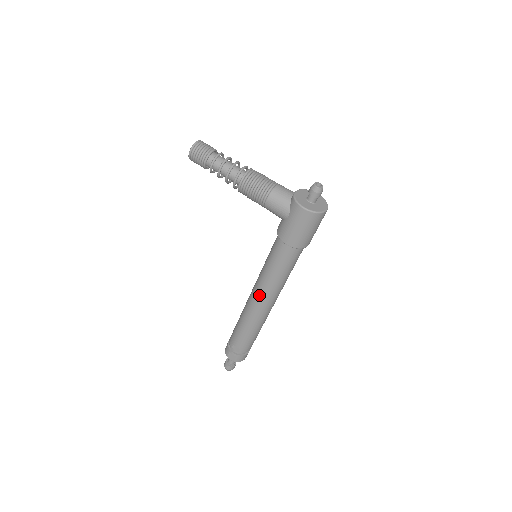
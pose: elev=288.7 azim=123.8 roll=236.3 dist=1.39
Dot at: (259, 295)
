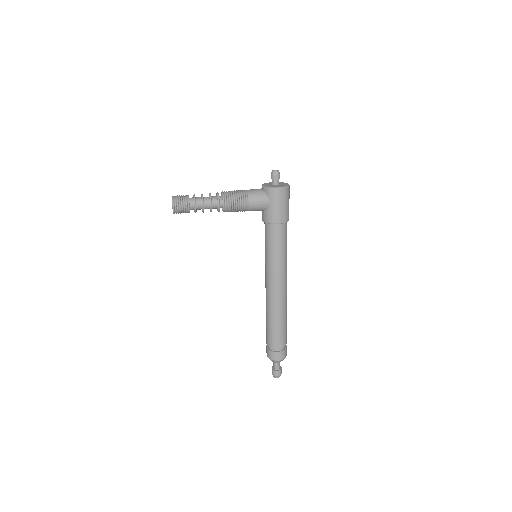
Dot at: (276, 281)
